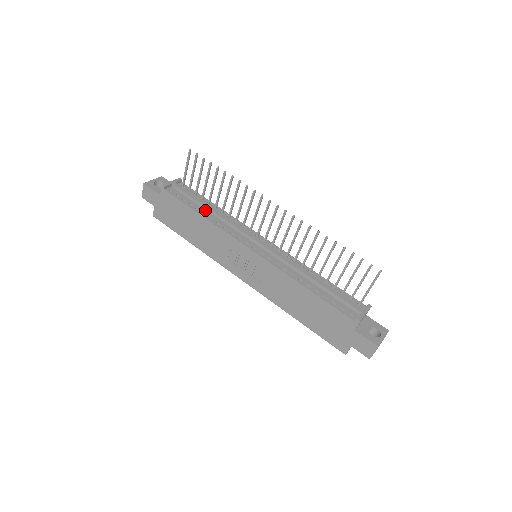
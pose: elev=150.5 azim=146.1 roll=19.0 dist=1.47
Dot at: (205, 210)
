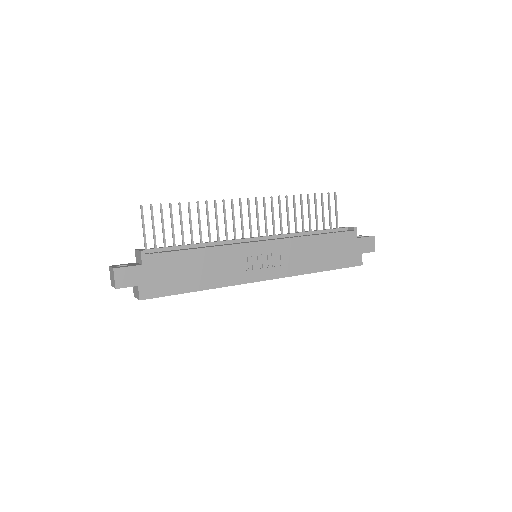
Dot at: (193, 248)
